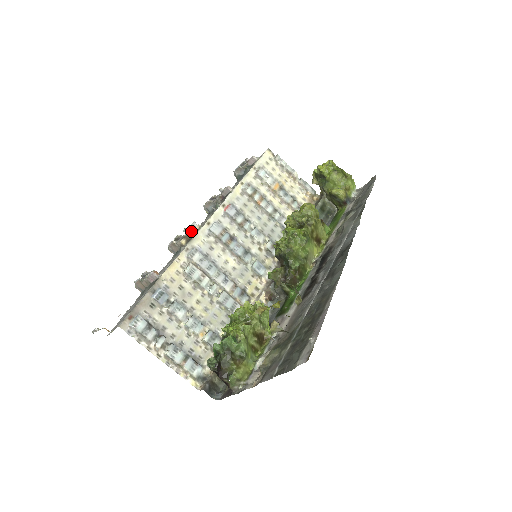
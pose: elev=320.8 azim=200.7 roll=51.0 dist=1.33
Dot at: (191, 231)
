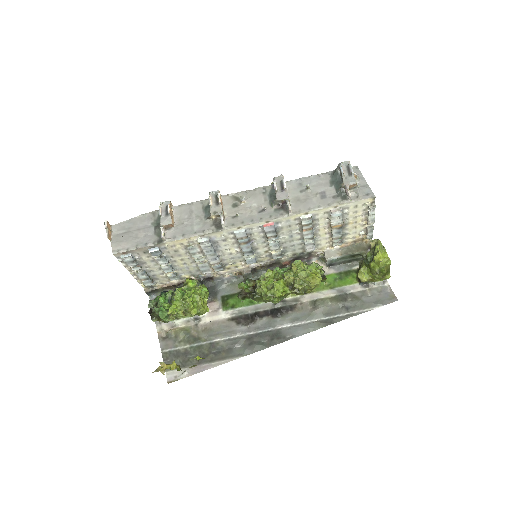
Dot at: (221, 222)
